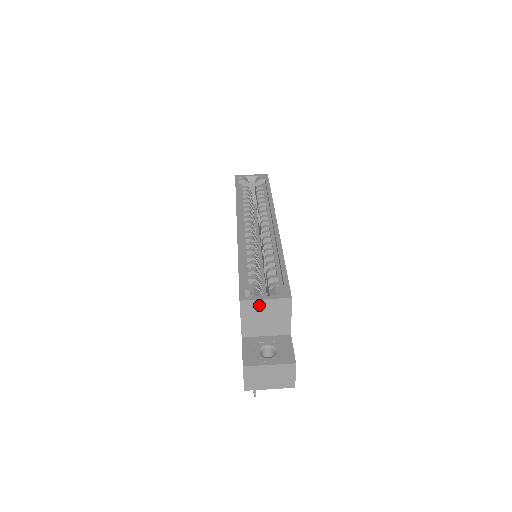
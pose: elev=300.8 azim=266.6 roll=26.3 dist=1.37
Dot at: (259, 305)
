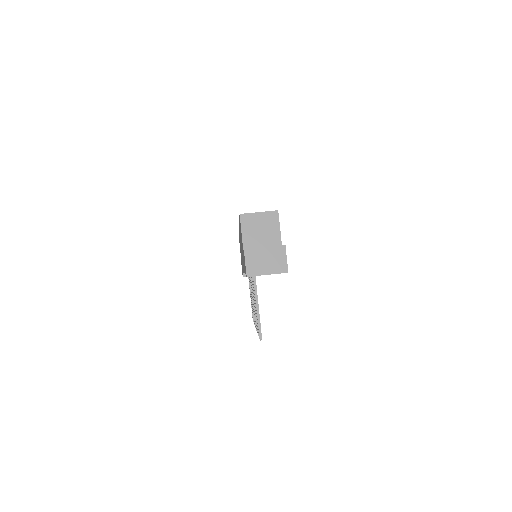
Dot at: (254, 218)
